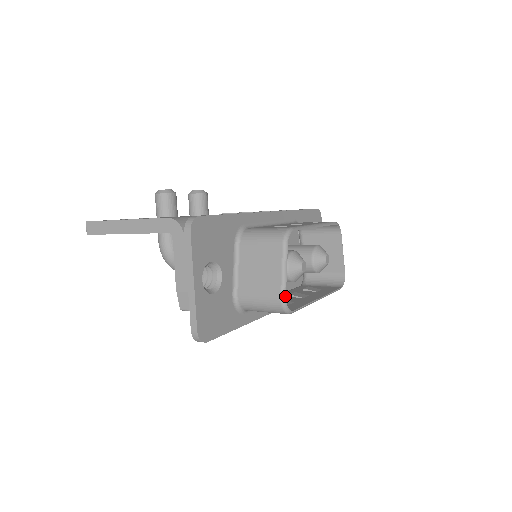
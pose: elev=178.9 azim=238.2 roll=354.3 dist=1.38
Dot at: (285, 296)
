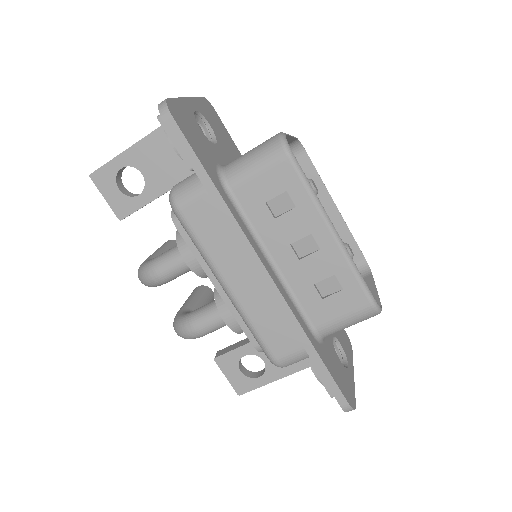
Dot at: (285, 134)
